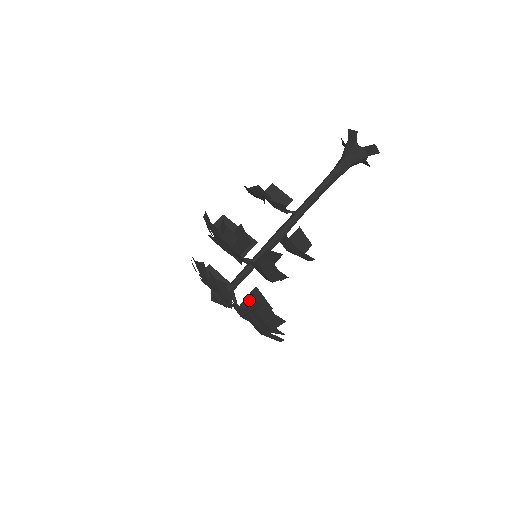
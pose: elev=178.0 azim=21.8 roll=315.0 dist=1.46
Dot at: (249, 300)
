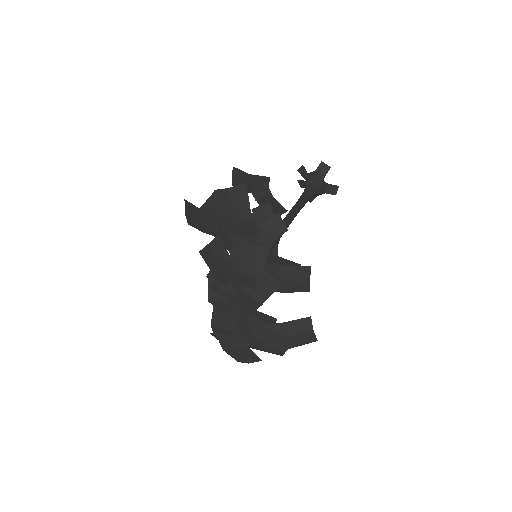
Dot at: occluded
